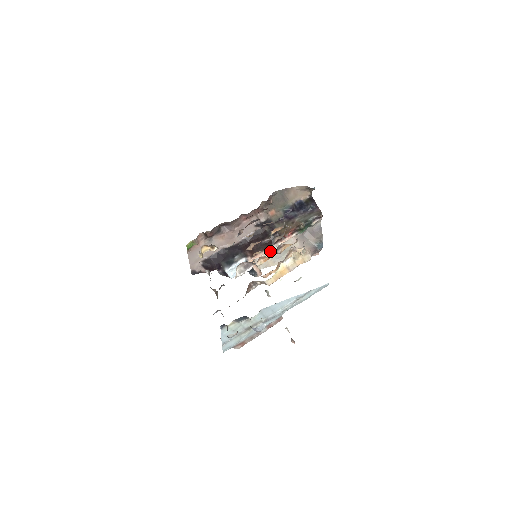
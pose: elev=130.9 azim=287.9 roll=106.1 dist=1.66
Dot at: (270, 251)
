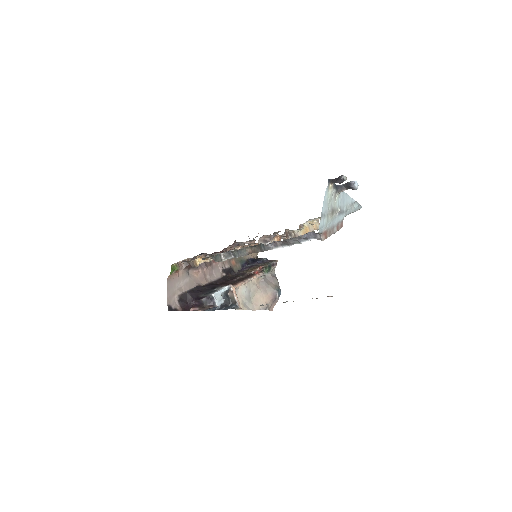
Dot at: (241, 292)
